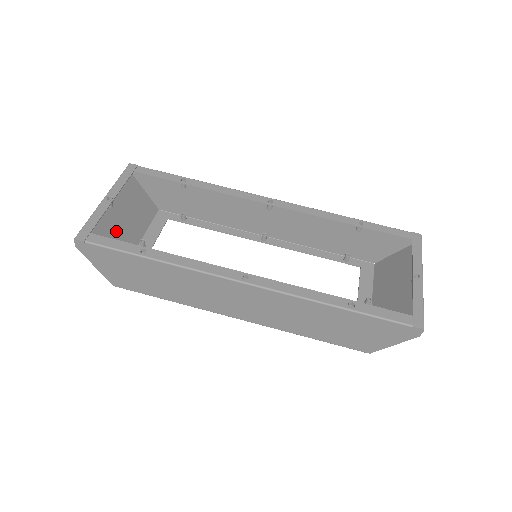
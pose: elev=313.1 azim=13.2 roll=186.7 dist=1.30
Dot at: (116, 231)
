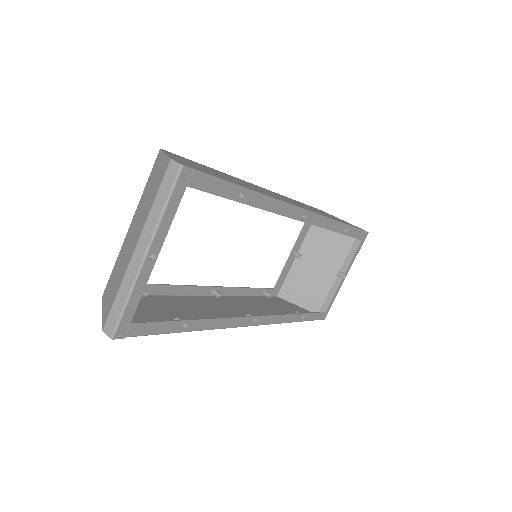
Dot at: occluded
